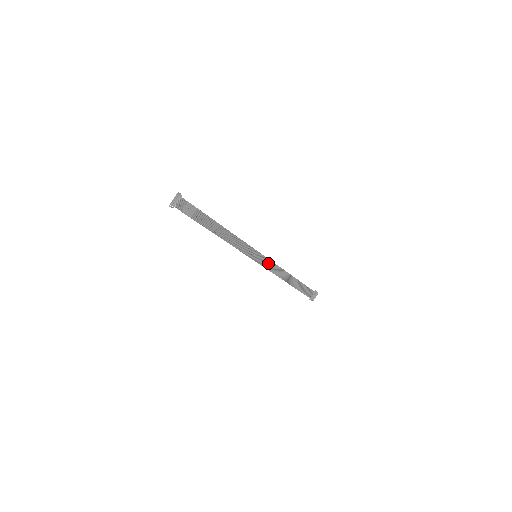
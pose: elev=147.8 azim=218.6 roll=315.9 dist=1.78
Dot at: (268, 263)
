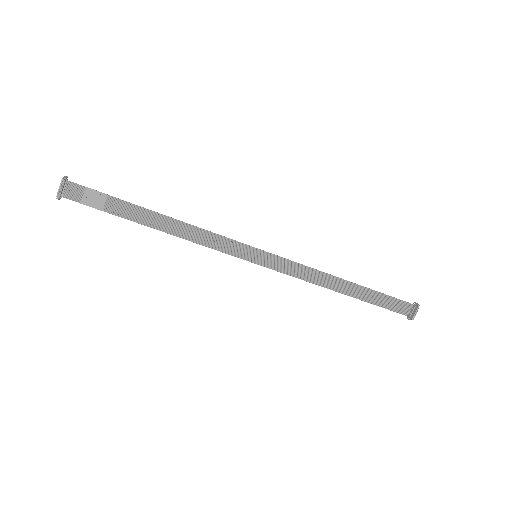
Dot at: (287, 265)
